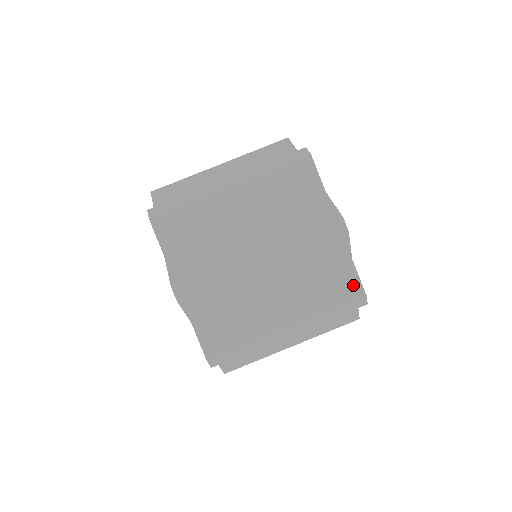
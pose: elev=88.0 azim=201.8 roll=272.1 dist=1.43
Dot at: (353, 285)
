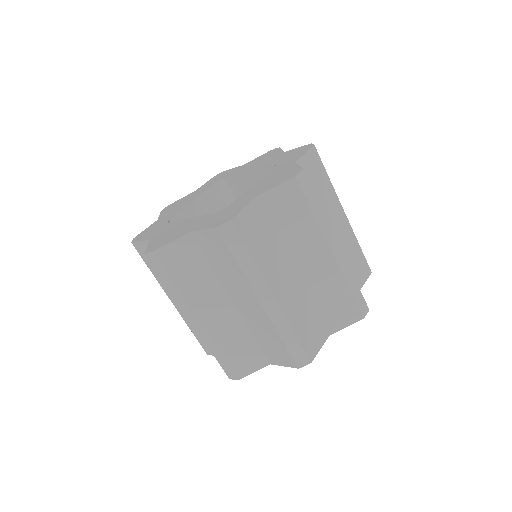
Dot at: (315, 345)
